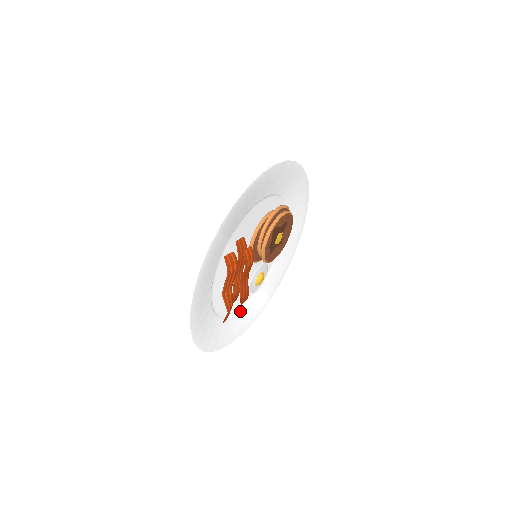
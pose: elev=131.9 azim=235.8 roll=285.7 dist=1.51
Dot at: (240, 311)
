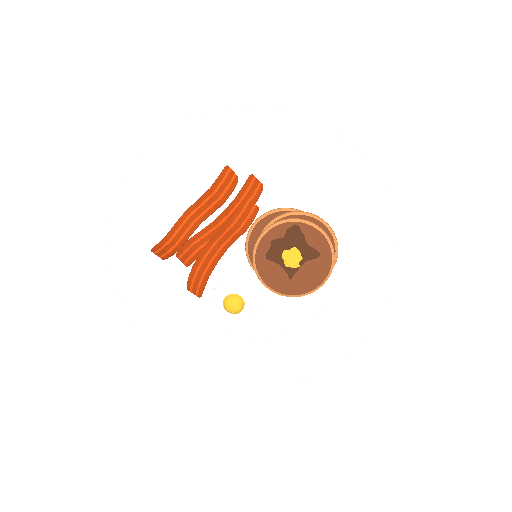
Dot at: (182, 311)
